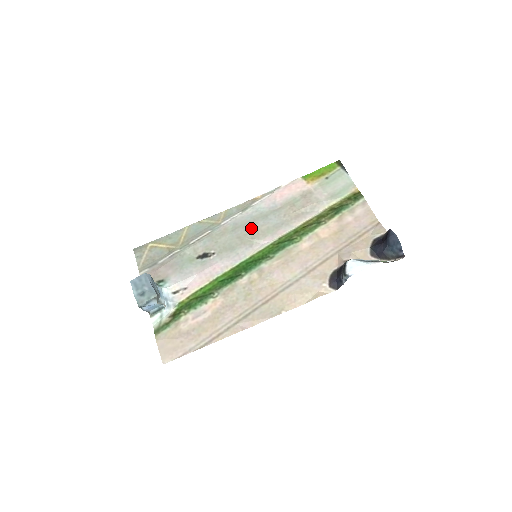
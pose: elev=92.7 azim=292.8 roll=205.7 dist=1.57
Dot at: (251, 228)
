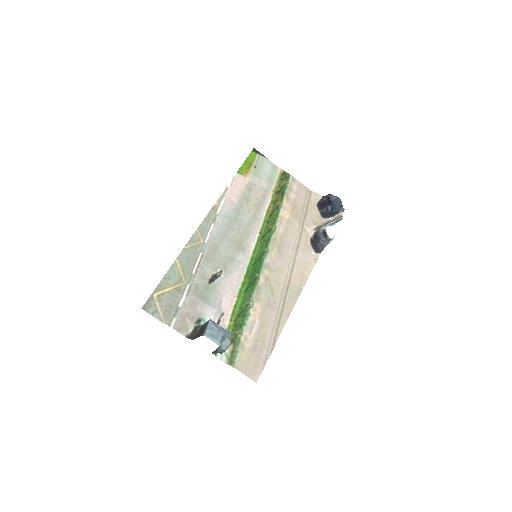
Dot at: (233, 234)
